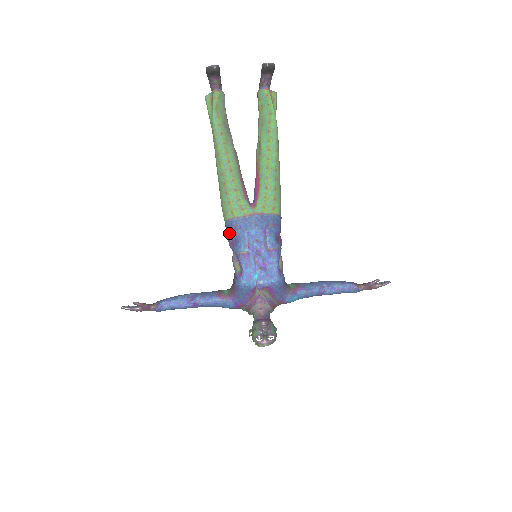
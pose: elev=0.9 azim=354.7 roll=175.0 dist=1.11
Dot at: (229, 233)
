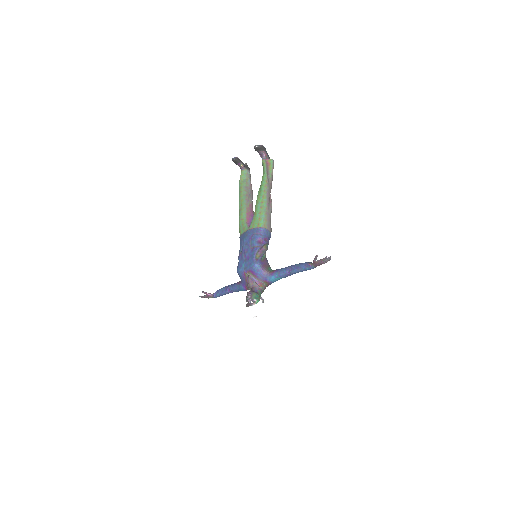
Dot at: occluded
